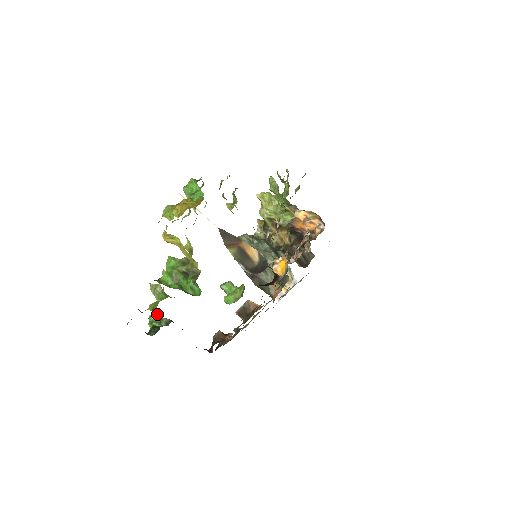
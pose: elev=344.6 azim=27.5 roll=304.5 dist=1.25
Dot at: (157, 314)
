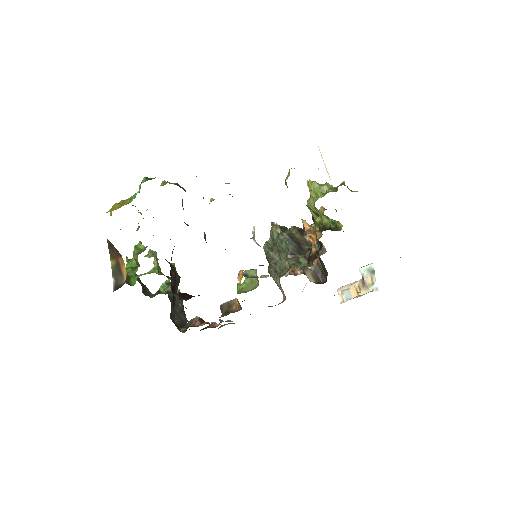
Dot at: occluded
